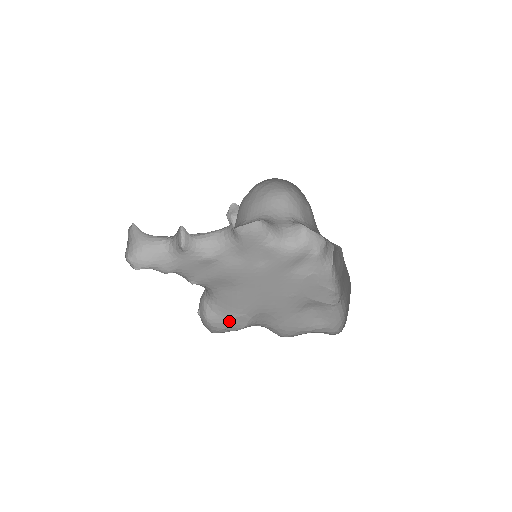
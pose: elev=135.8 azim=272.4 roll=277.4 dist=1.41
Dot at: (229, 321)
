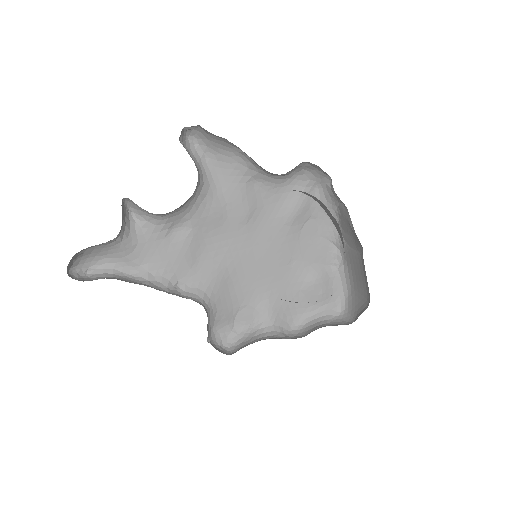
Dot at: (233, 319)
